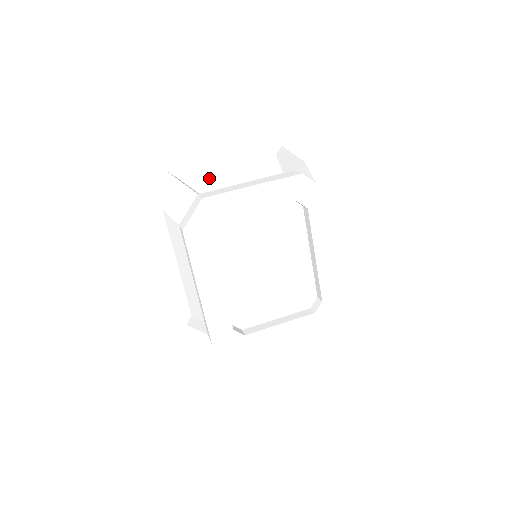
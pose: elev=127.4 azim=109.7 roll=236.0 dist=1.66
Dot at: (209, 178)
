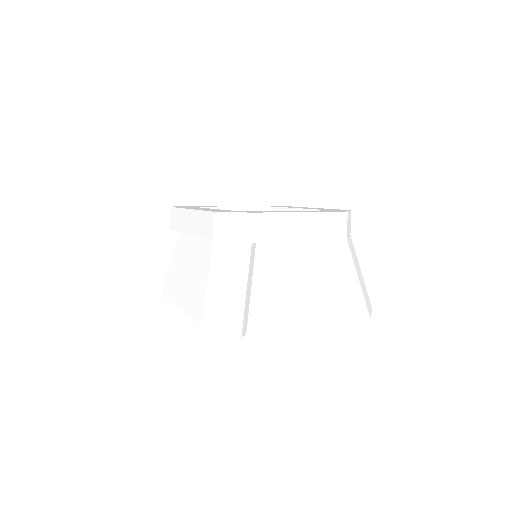
Dot at: occluded
